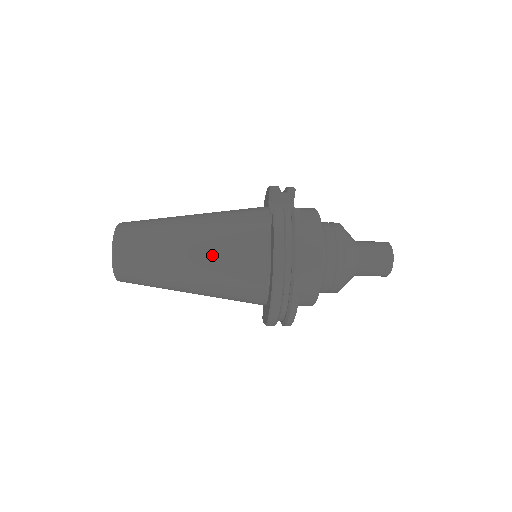
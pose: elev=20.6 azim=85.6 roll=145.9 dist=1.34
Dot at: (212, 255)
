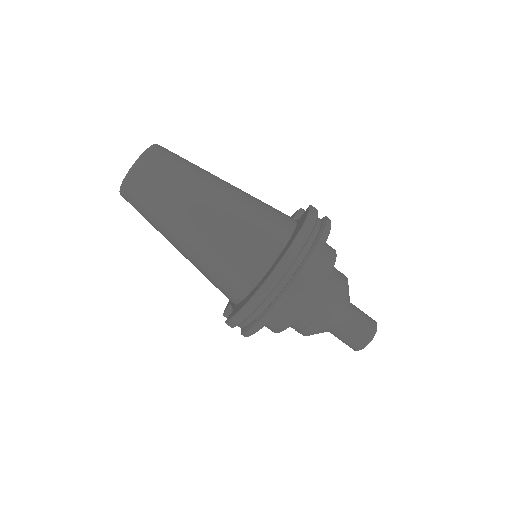
Dot at: (238, 206)
